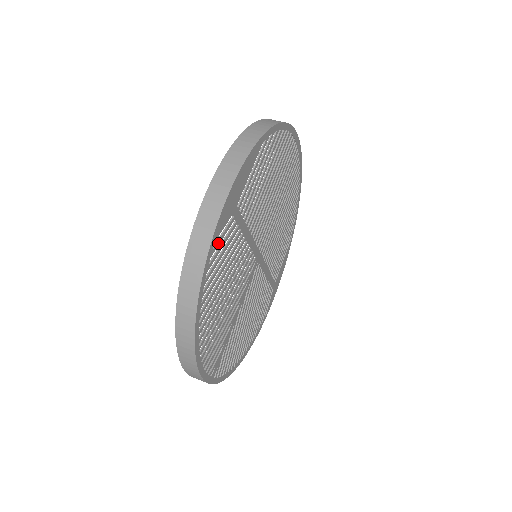
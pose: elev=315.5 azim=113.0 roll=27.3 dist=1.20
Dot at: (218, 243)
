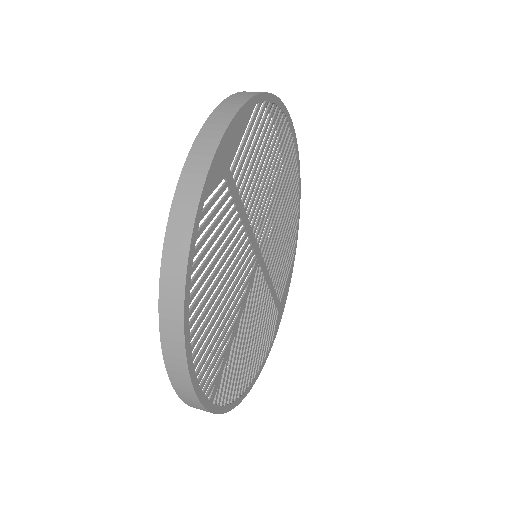
Dot at: (209, 207)
